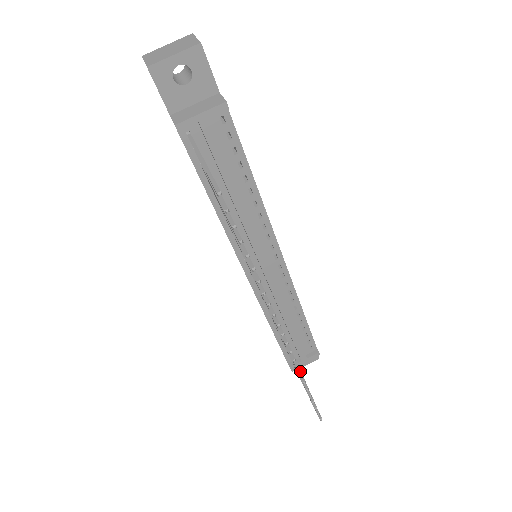
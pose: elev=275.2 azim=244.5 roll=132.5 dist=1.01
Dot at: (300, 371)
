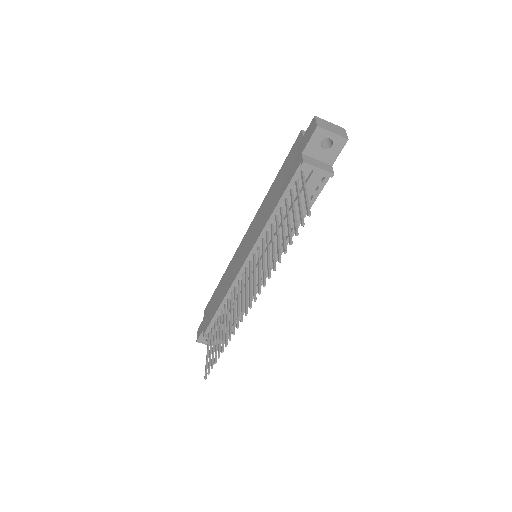
Dot at: occluded
